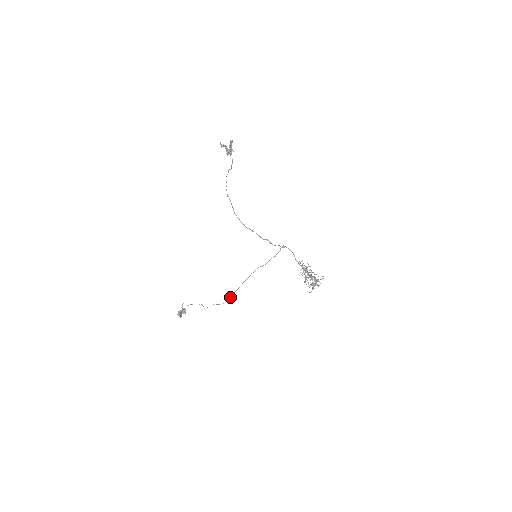
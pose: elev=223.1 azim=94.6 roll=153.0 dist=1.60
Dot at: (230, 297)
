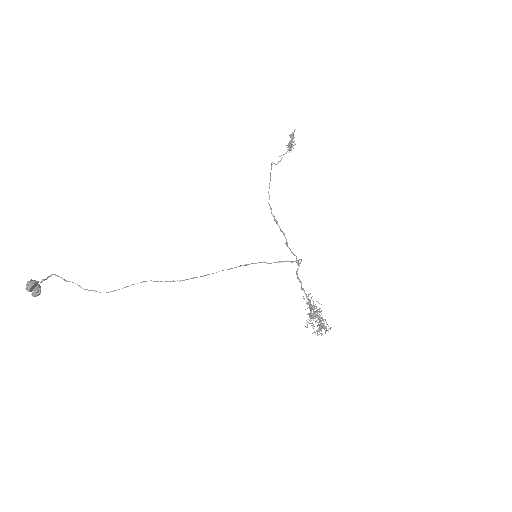
Dot at: (196, 277)
